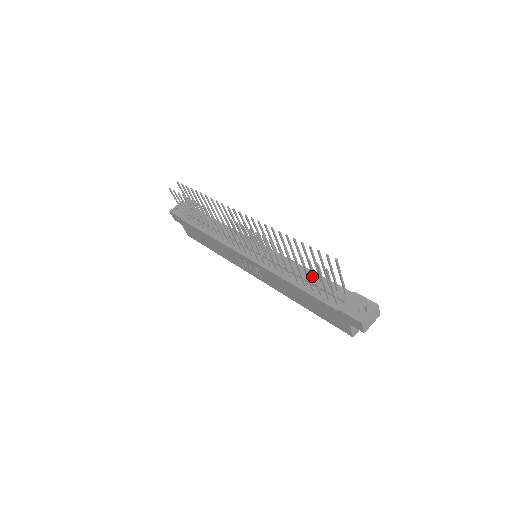
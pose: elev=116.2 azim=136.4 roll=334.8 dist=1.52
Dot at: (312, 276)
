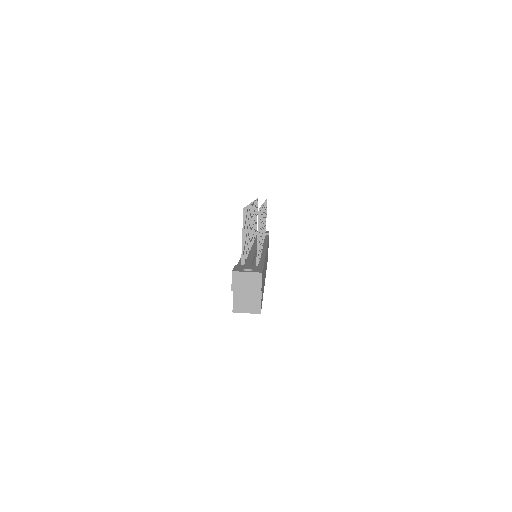
Dot at: (259, 260)
